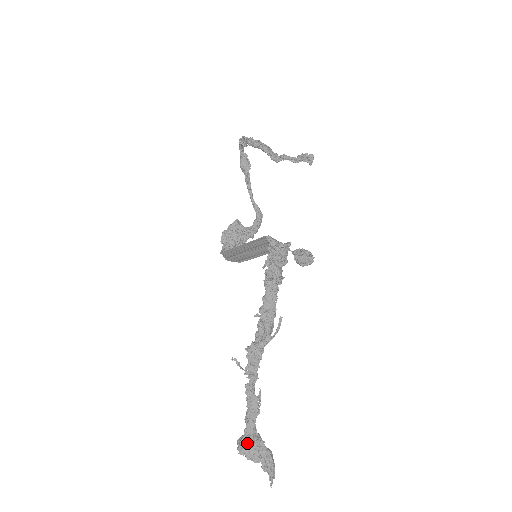
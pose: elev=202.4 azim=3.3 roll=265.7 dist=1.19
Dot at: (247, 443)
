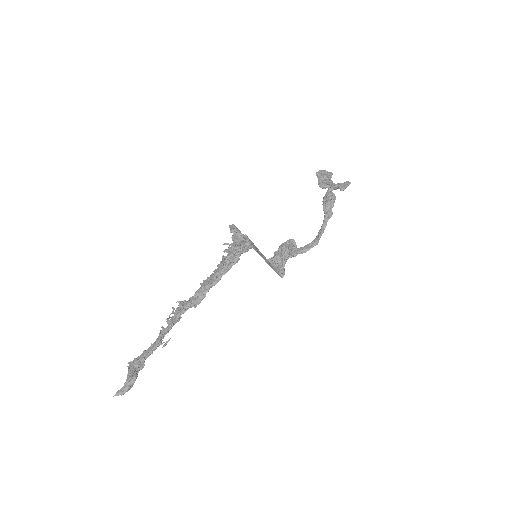
Dot at: (134, 362)
